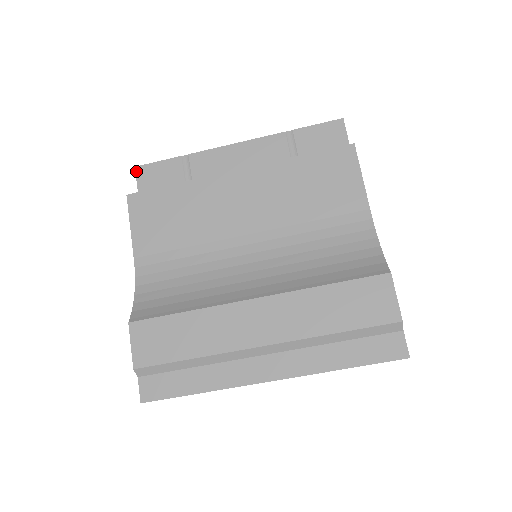
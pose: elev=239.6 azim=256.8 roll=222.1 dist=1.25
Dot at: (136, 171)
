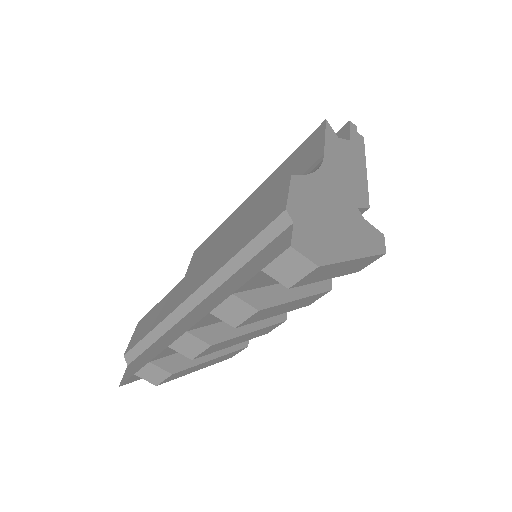
Dot at: occluded
